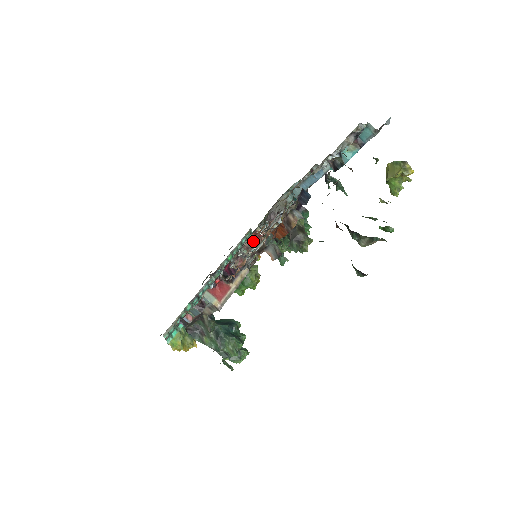
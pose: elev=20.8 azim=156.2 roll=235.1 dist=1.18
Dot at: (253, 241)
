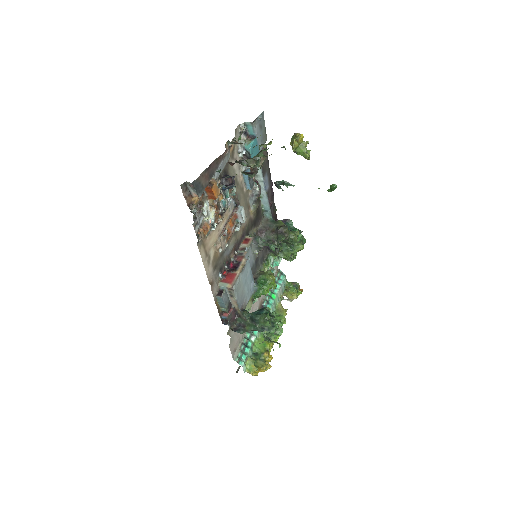
Dot at: (245, 244)
